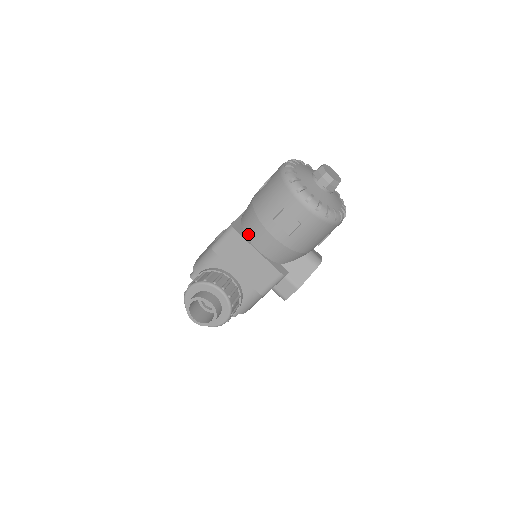
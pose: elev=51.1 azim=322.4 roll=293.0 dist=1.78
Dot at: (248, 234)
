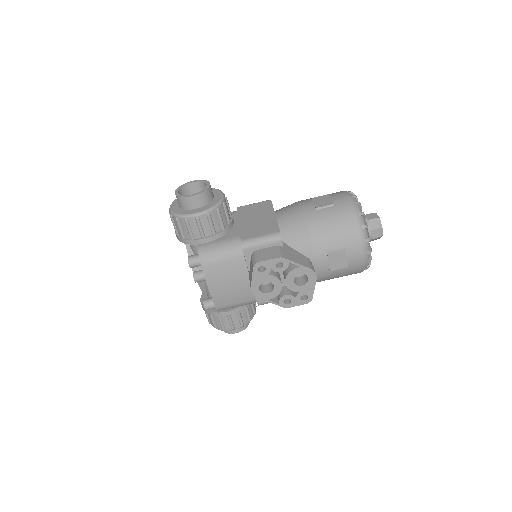
Dot at: occluded
